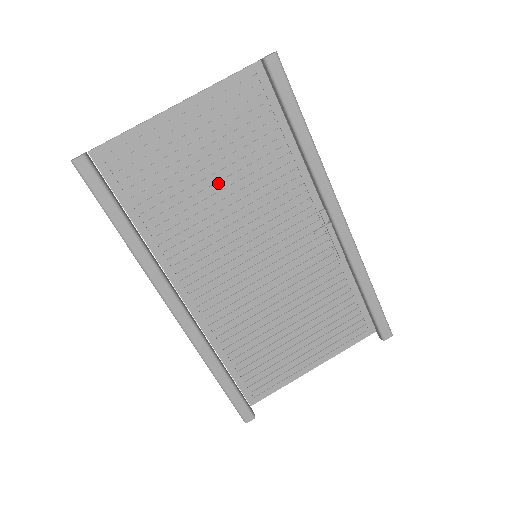
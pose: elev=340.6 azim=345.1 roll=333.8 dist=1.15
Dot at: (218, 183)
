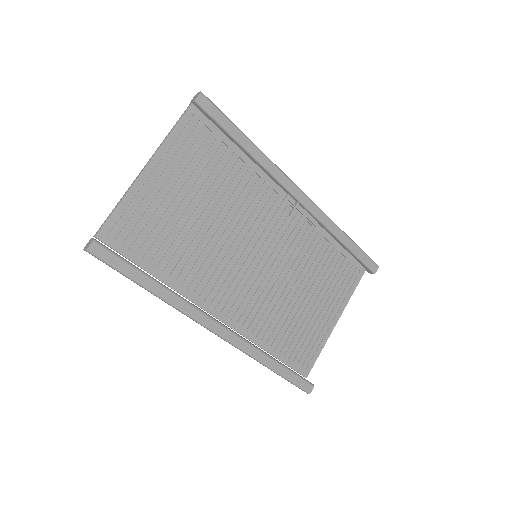
Dot at: (203, 213)
